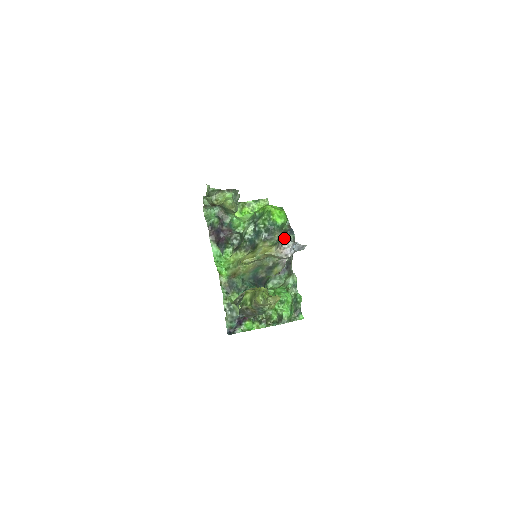
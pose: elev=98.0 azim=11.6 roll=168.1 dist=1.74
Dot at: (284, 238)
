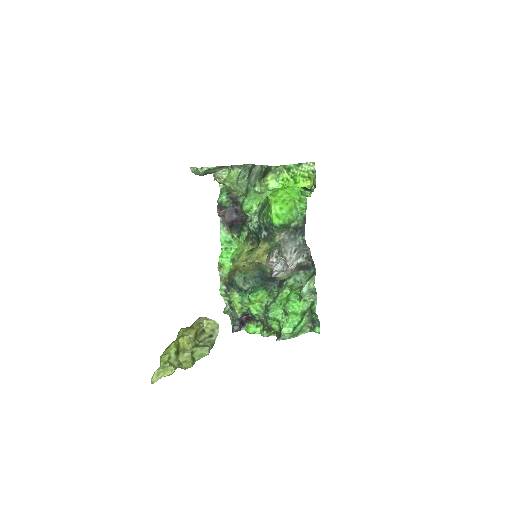
Dot at: (287, 241)
